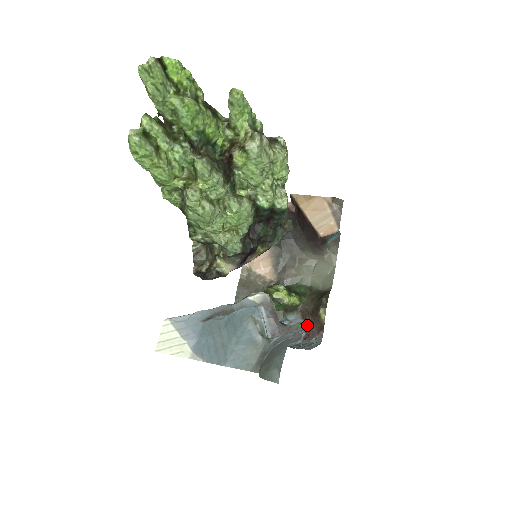
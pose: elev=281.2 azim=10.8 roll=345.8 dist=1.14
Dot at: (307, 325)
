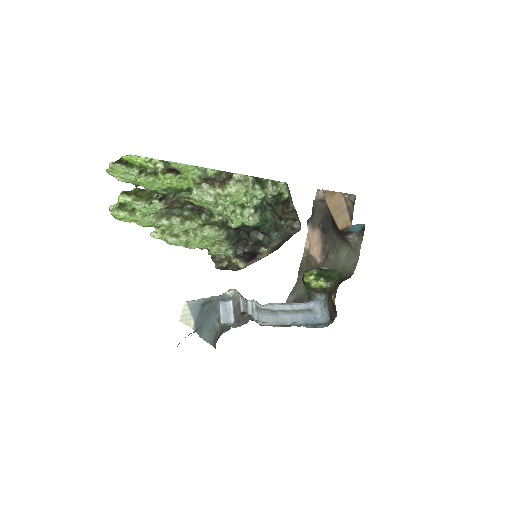
Dot at: occluded
